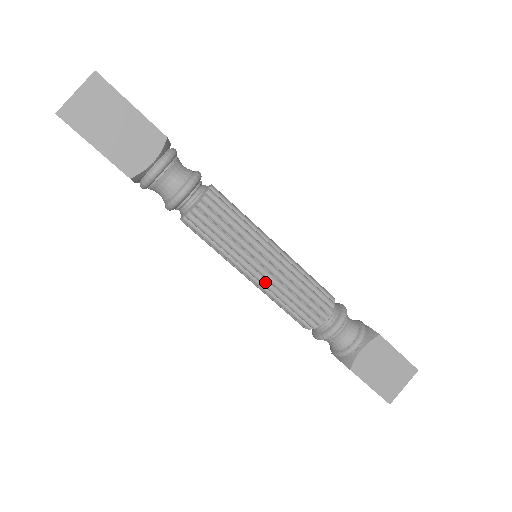
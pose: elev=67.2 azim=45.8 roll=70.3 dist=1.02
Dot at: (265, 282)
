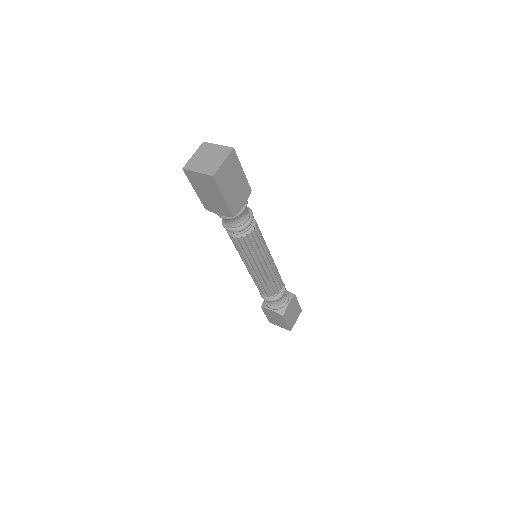
Dot at: (264, 272)
